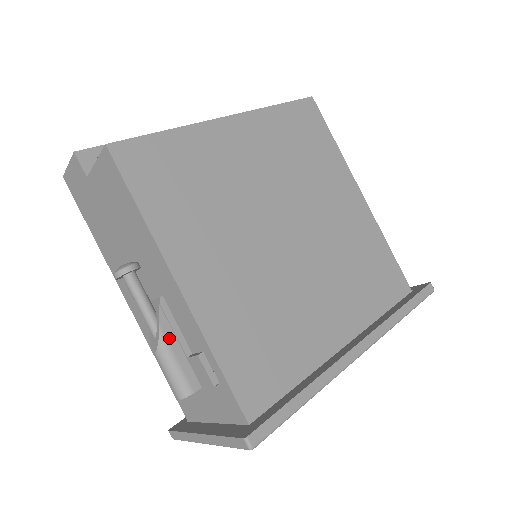
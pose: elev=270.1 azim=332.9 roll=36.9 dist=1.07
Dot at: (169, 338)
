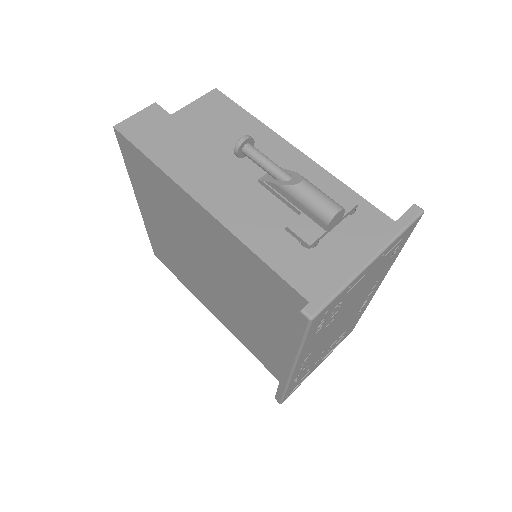
Dot at: occluded
